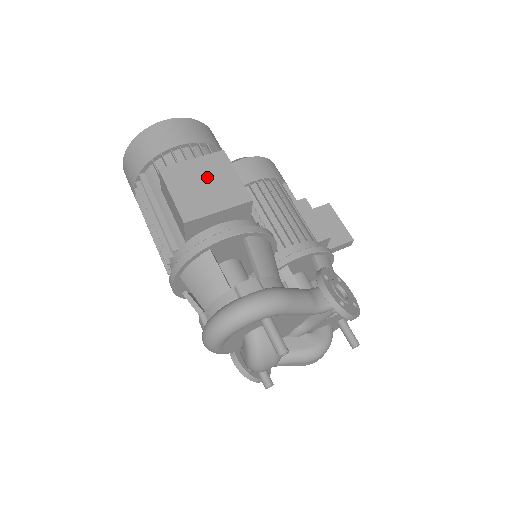
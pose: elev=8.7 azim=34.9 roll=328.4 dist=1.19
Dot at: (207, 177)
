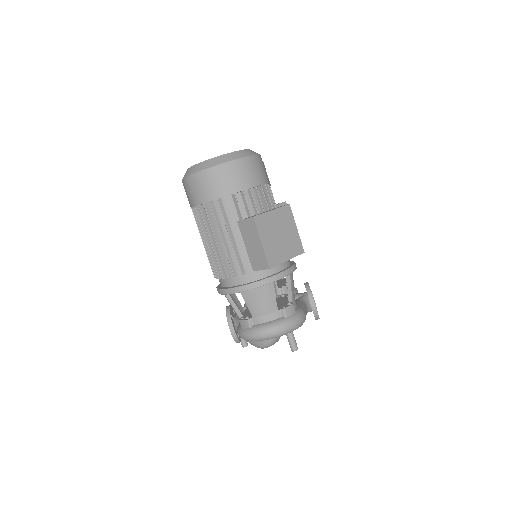
Dot at: (281, 229)
